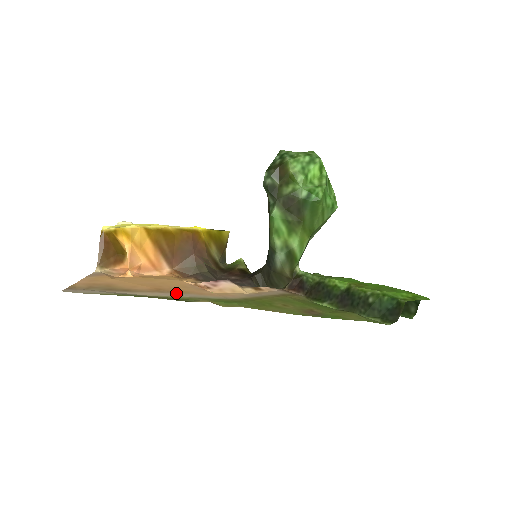
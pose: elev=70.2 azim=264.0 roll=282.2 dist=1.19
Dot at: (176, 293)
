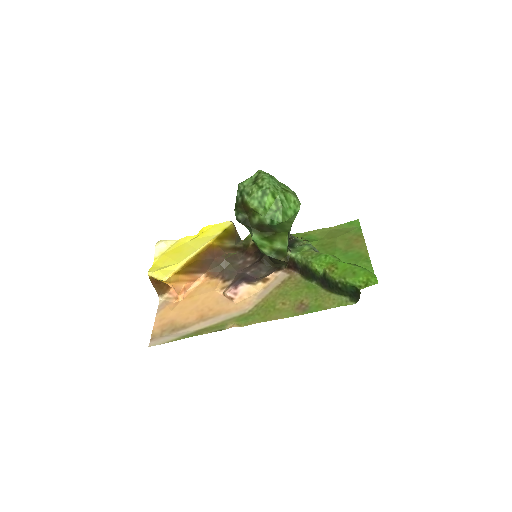
Dot at: (213, 318)
